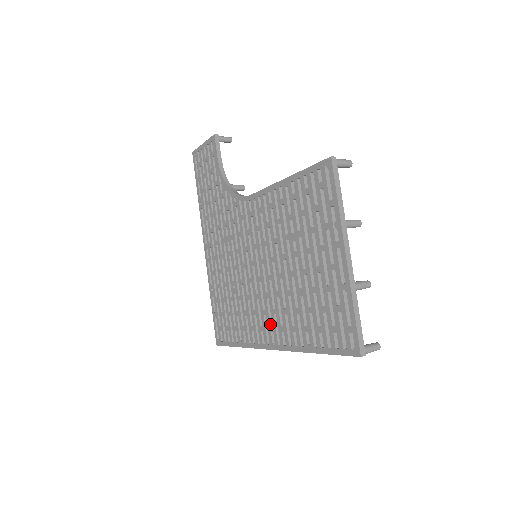
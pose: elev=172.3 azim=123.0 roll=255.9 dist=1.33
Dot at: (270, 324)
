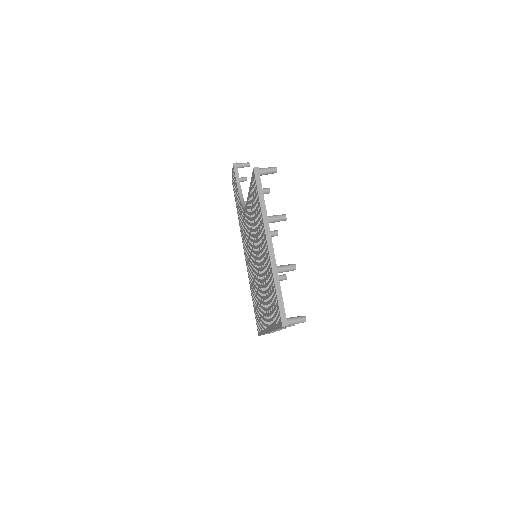
Dot at: (264, 311)
